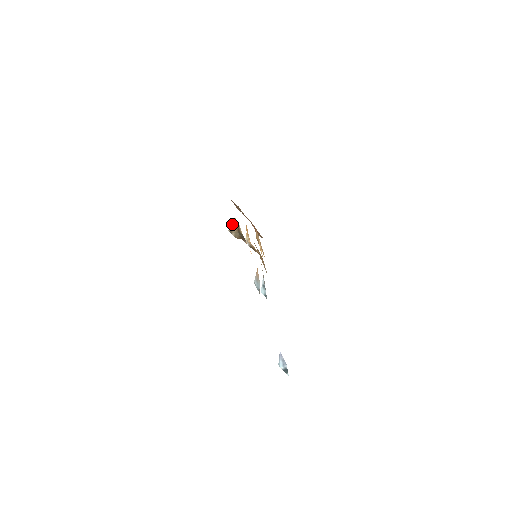
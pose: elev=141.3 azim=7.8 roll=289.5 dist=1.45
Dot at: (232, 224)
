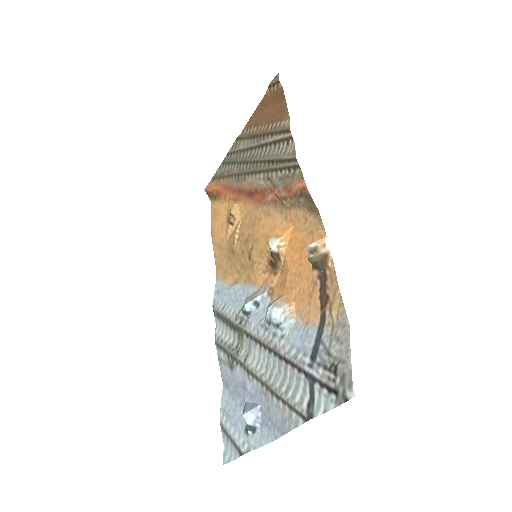
Dot at: (318, 243)
